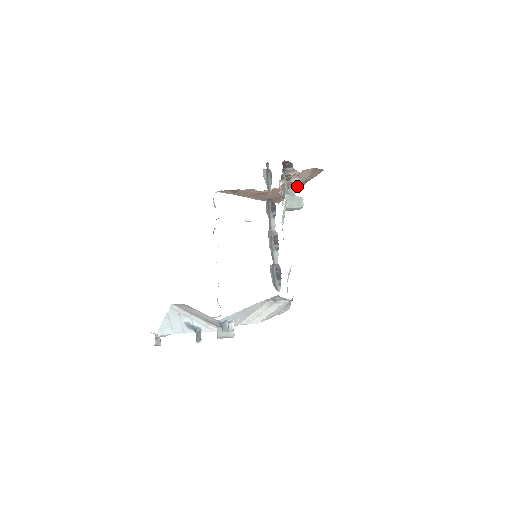
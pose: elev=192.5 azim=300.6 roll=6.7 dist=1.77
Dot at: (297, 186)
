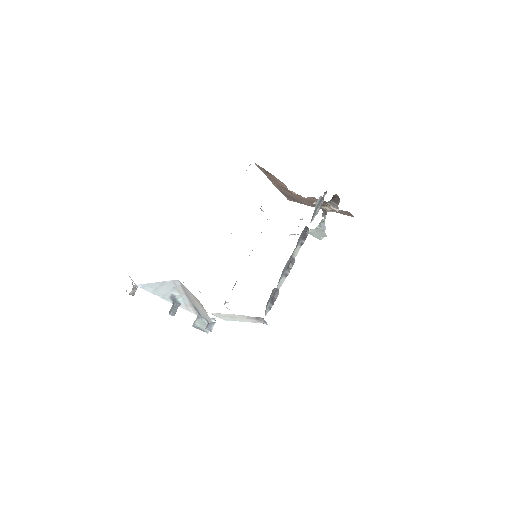
Dot at: (324, 213)
